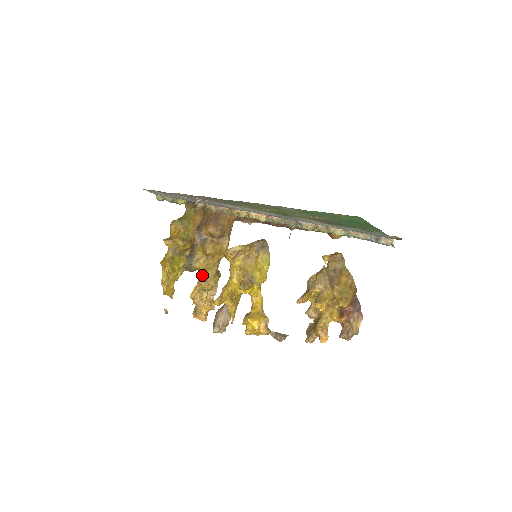
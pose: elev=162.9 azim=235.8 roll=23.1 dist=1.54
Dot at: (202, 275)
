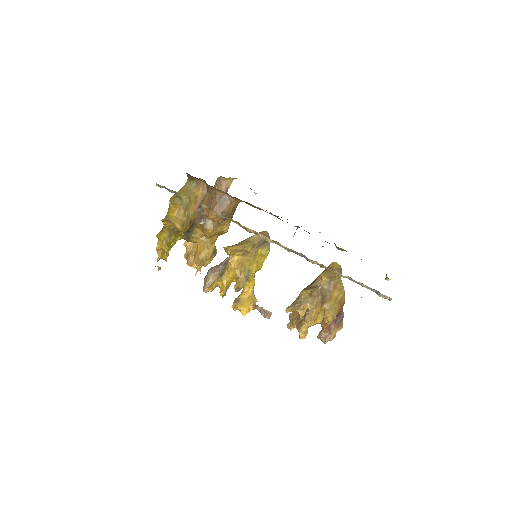
Dot at: (199, 253)
